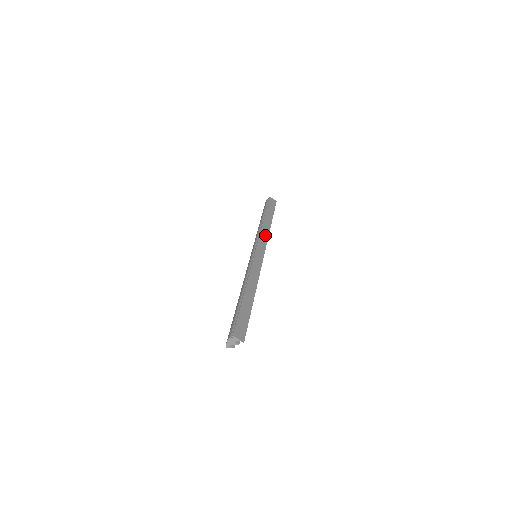
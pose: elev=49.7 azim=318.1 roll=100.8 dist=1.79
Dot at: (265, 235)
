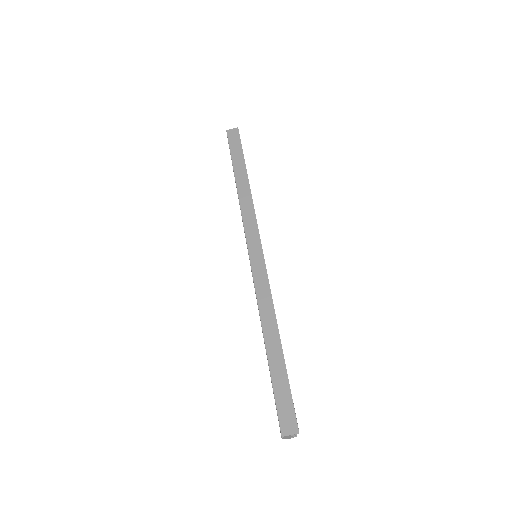
Dot at: (249, 211)
